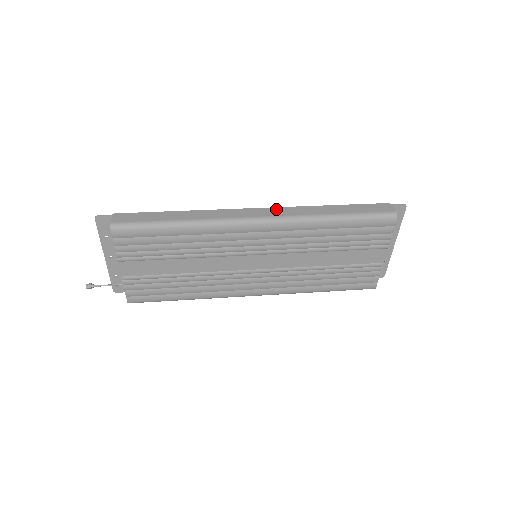
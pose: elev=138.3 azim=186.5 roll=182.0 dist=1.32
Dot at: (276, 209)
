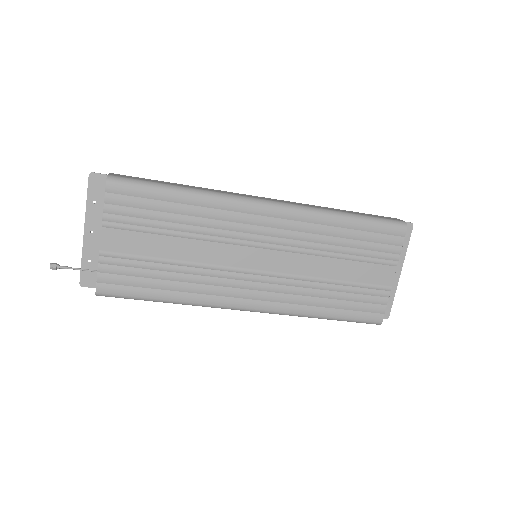
Dot at: (284, 201)
